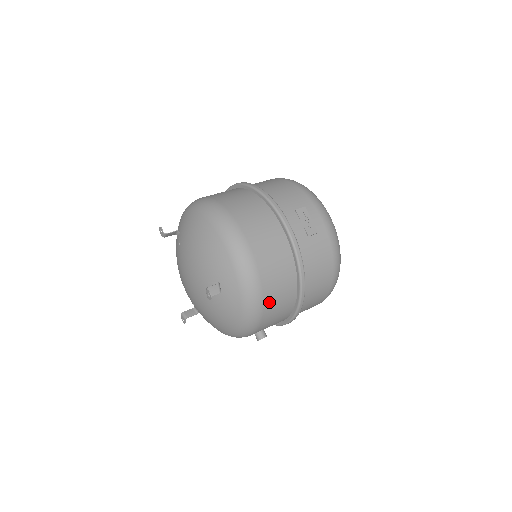
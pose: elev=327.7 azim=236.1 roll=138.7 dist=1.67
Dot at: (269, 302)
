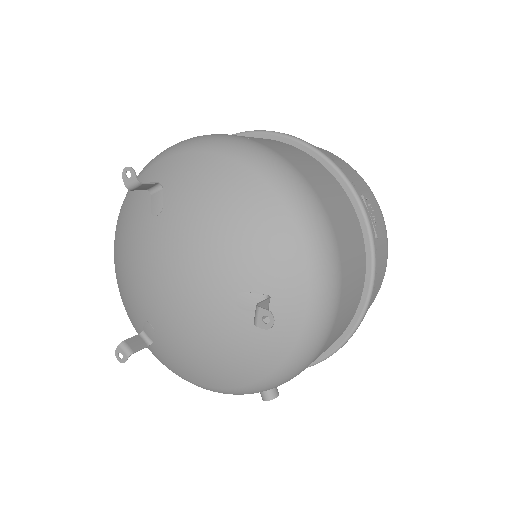
Dot at: (330, 339)
